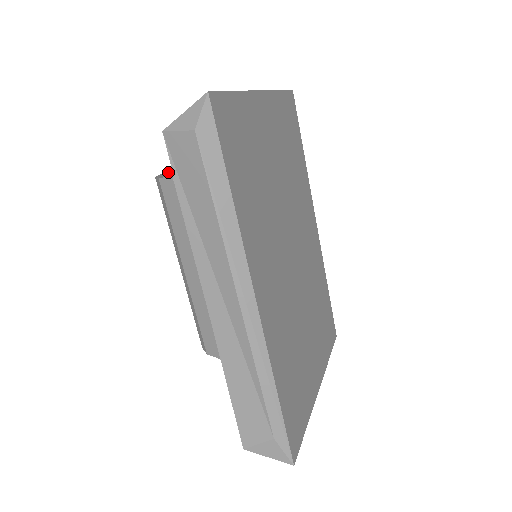
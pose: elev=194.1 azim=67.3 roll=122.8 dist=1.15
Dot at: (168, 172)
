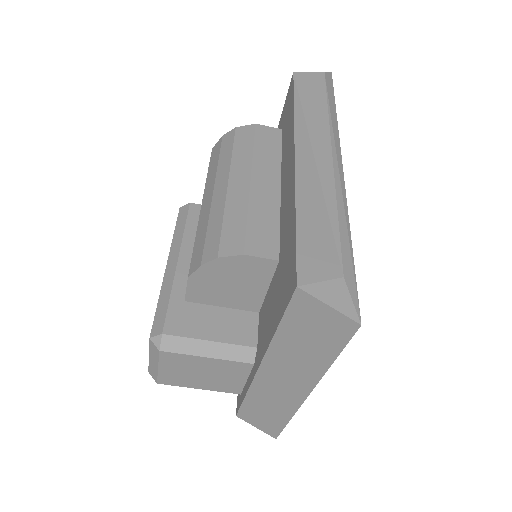
Dot at: occluded
